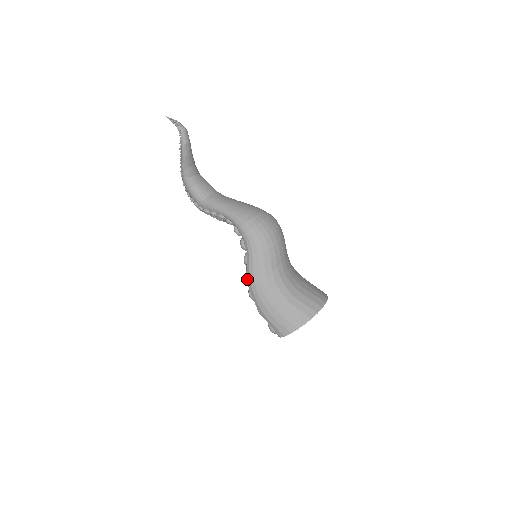
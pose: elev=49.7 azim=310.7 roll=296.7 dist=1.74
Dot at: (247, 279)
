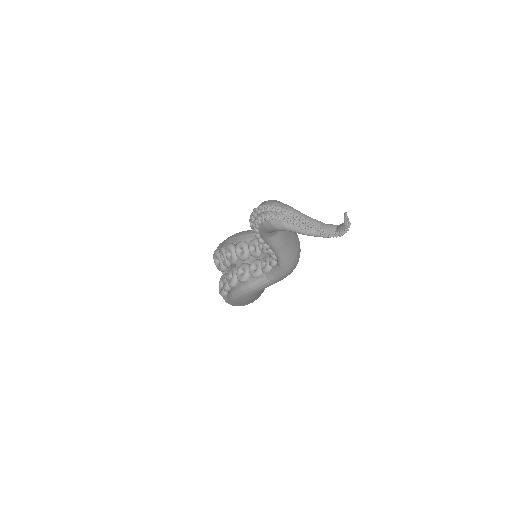
Dot at: (247, 290)
